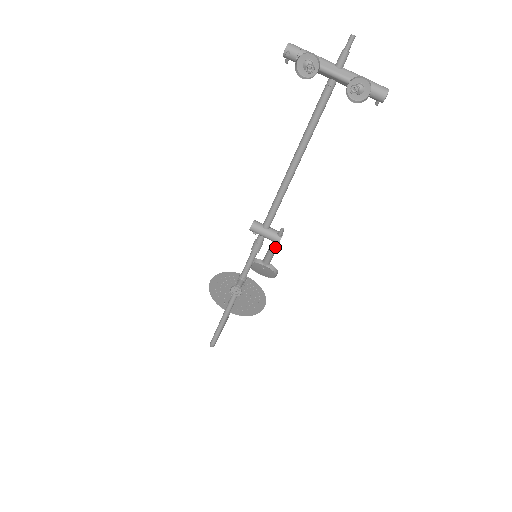
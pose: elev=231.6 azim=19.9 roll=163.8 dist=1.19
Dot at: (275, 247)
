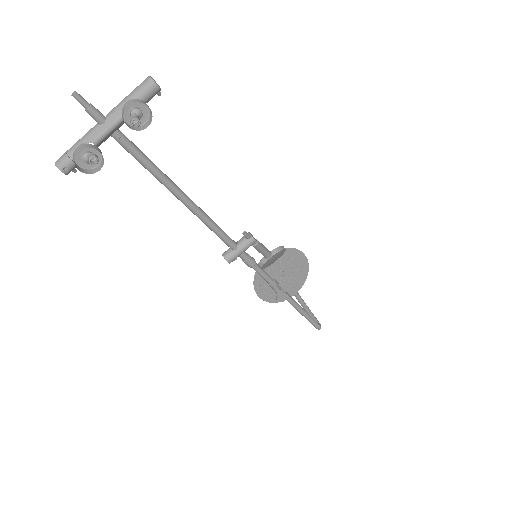
Dot at: (258, 245)
